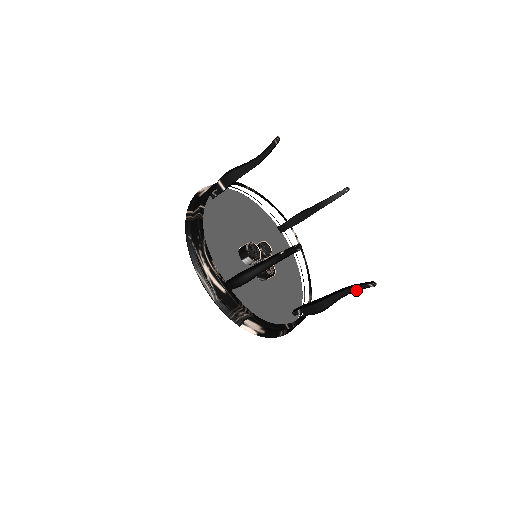
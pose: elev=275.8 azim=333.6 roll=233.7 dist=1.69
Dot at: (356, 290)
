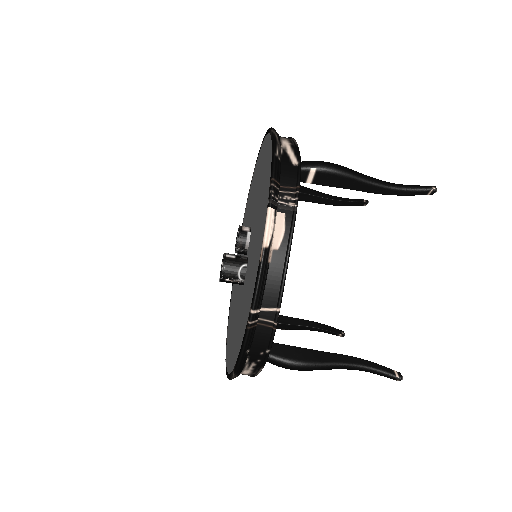
Dot at: (372, 367)
